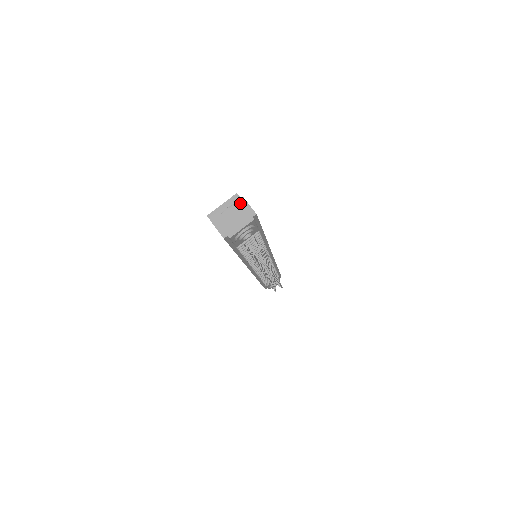
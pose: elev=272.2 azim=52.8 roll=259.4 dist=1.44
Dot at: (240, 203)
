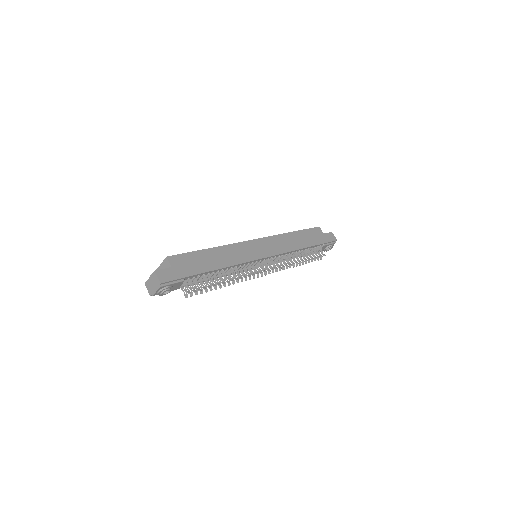
Dot at: (154, 274)
